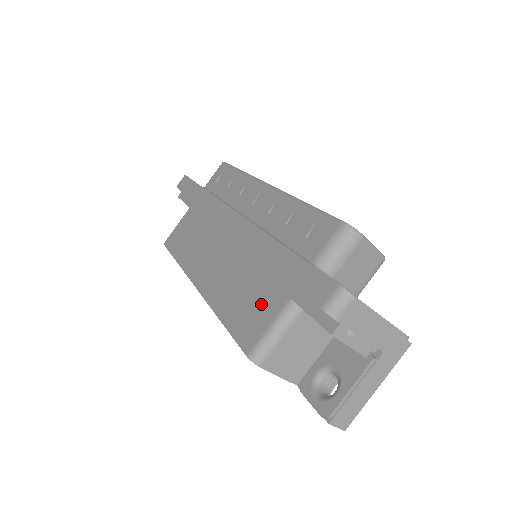
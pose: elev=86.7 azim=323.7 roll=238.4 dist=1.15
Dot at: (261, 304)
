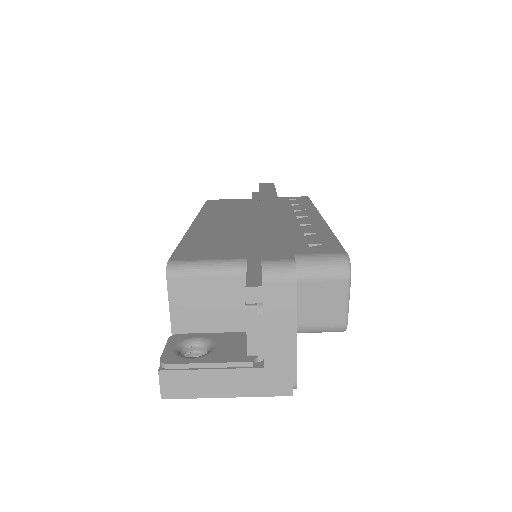
Dot at: (222, 249)
